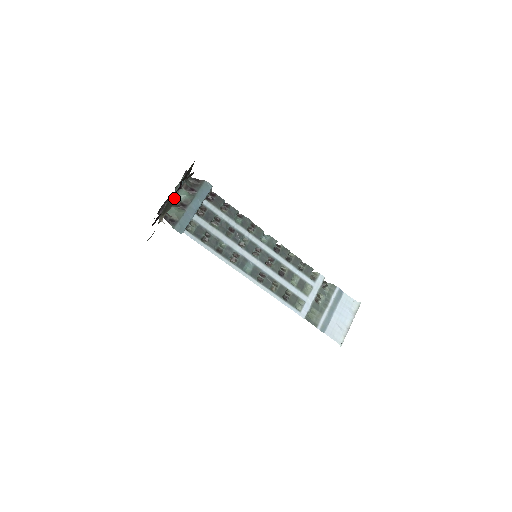
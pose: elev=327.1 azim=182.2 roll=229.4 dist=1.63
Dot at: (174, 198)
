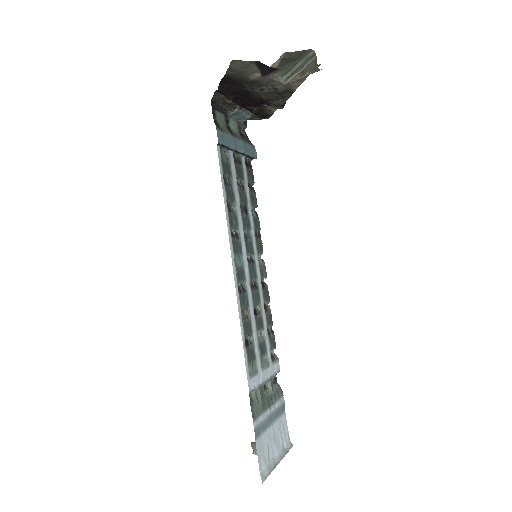
Dot at: (228, 117)
